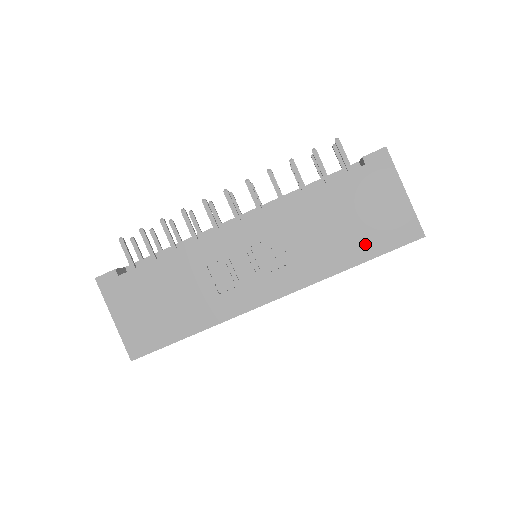
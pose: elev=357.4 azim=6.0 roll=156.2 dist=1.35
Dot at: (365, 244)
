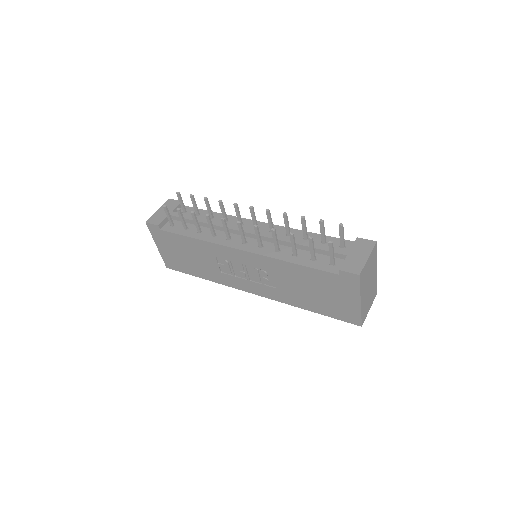
Dot at: (320, 307)
